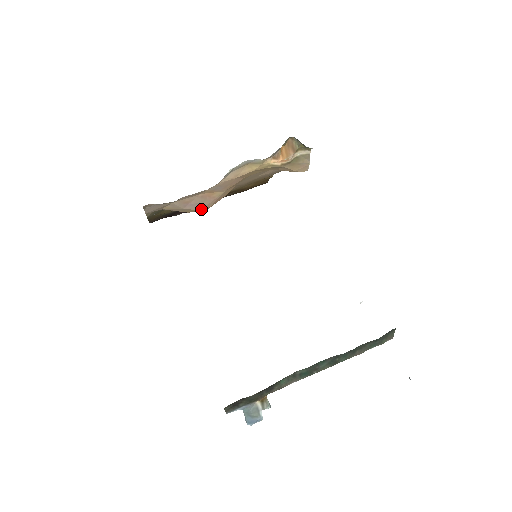
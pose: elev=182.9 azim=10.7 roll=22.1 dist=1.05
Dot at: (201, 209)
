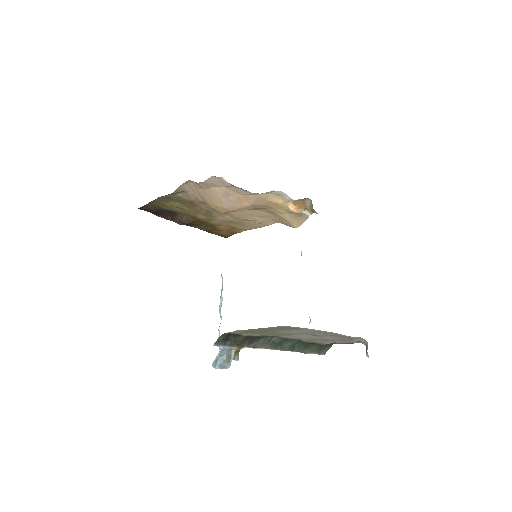
Dot at: (227, 207)
